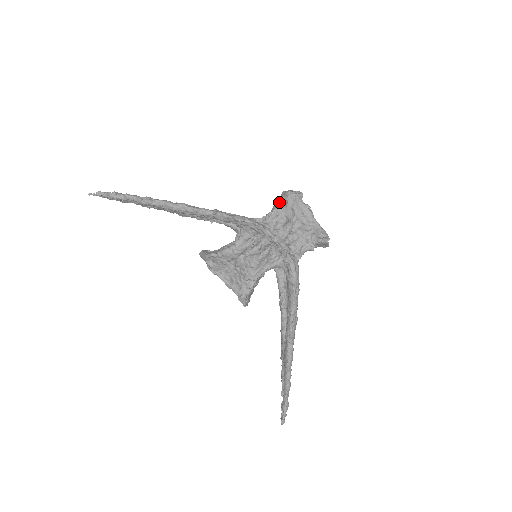
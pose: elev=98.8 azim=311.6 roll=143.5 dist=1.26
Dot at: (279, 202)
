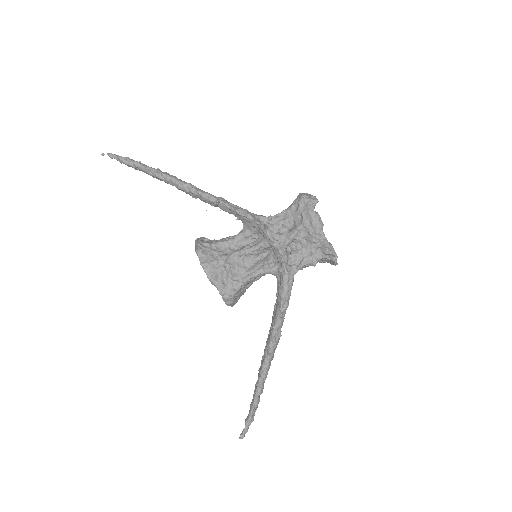
Dot at: (291, 204)
